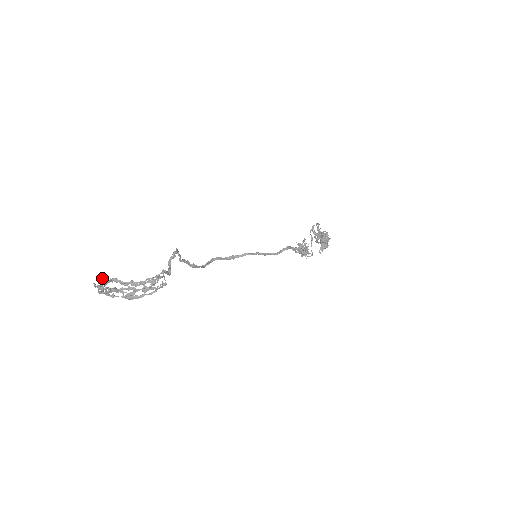
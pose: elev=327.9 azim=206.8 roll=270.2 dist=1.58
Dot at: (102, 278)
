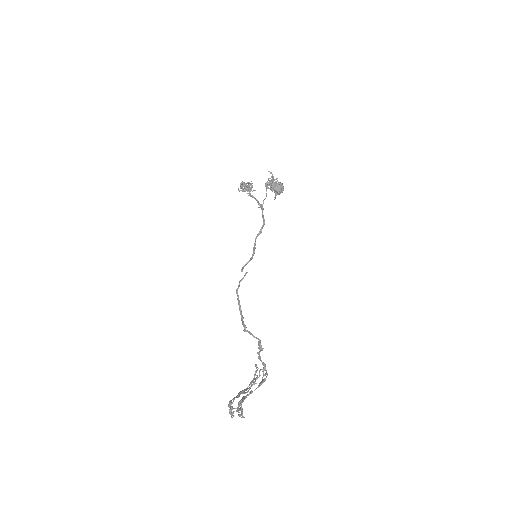
Dot at: occluded
